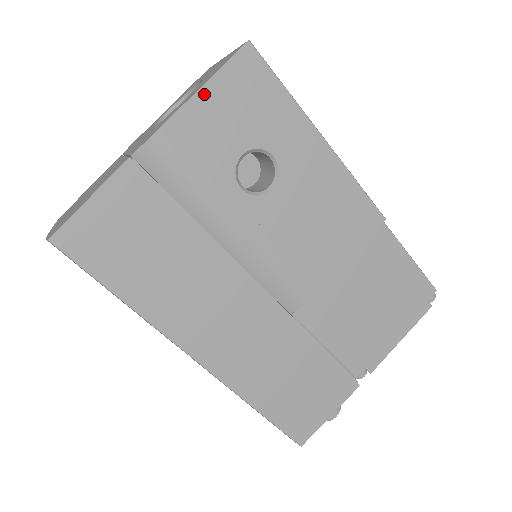
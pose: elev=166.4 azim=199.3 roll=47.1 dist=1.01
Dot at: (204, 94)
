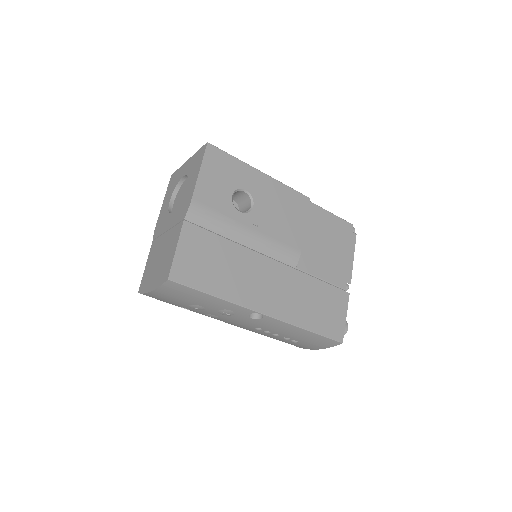
Dot at: (202, 174)
